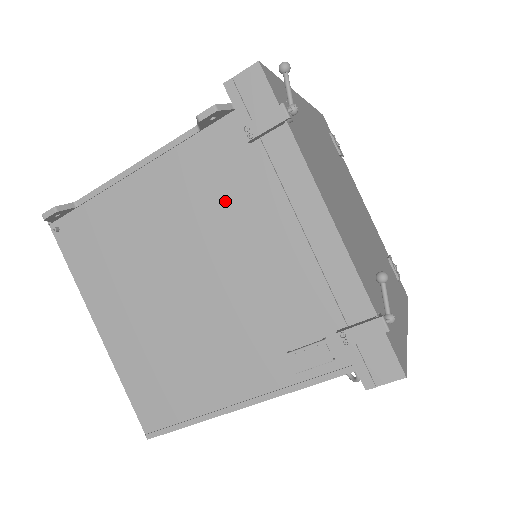
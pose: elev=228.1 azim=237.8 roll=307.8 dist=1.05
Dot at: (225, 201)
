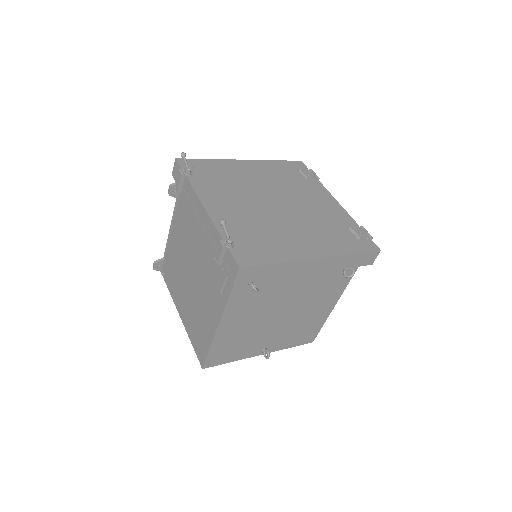
Dot at: (189, 224)
